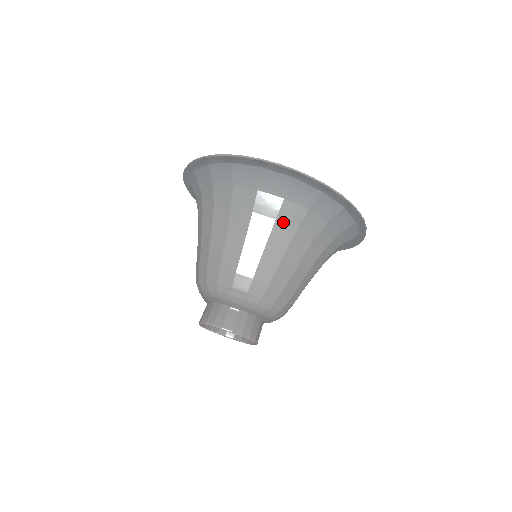
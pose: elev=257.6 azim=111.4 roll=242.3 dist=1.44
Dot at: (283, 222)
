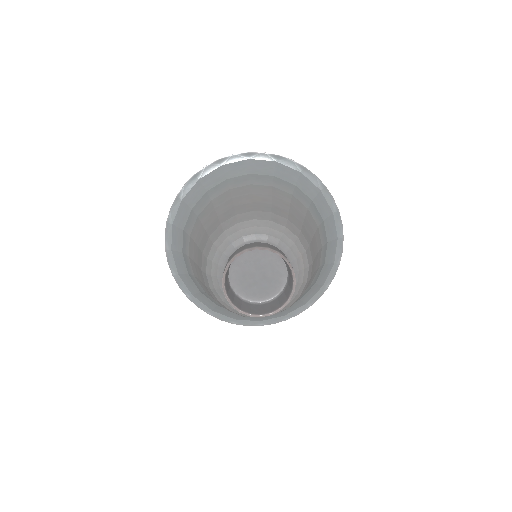
Dot at: (236, 188)
